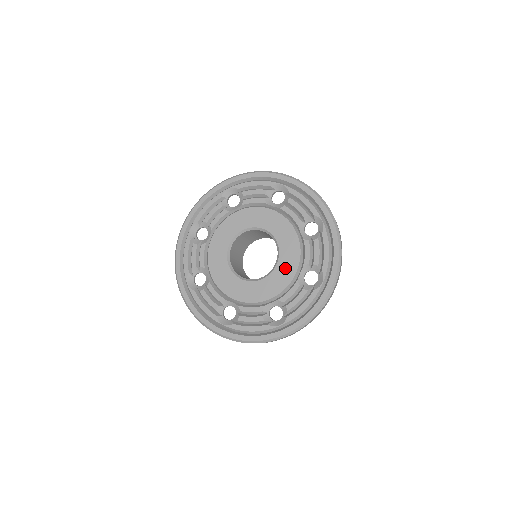
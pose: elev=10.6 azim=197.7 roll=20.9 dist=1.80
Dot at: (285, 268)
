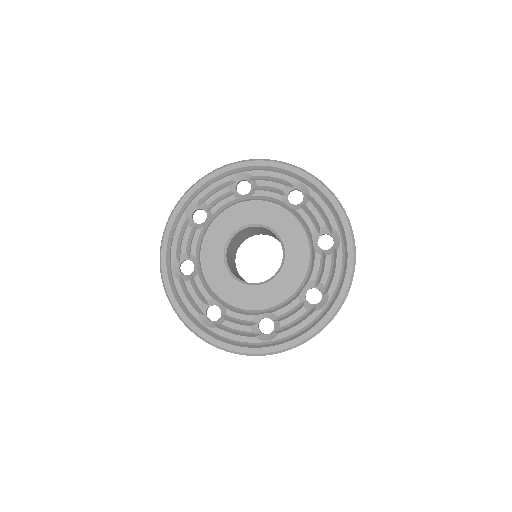
Dot at: (295, 248)
